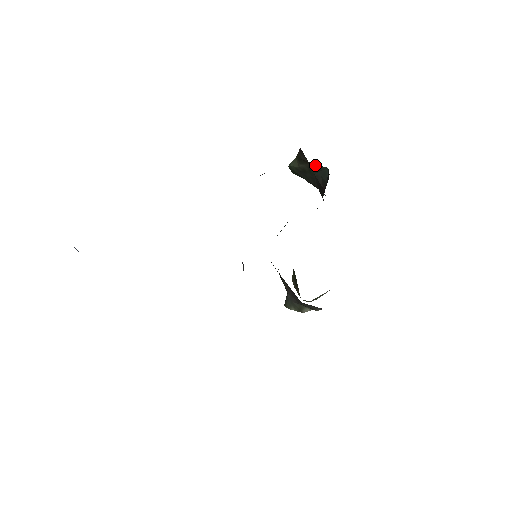
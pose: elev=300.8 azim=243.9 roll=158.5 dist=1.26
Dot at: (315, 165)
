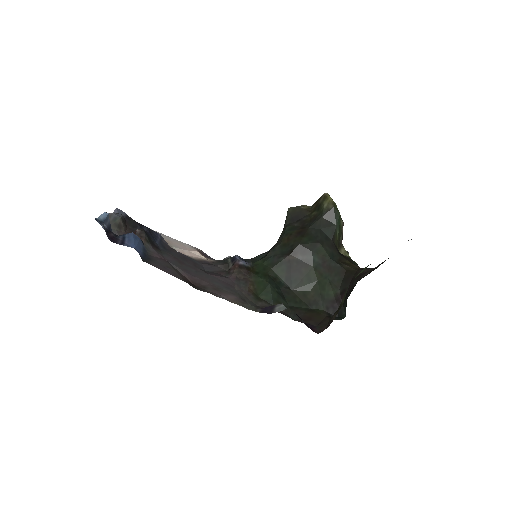
Dot at: occluded
